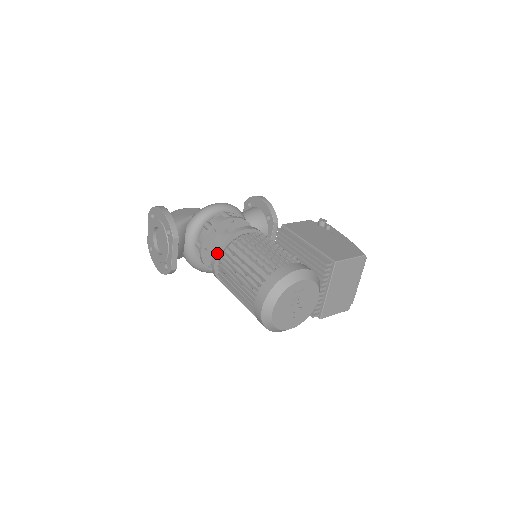
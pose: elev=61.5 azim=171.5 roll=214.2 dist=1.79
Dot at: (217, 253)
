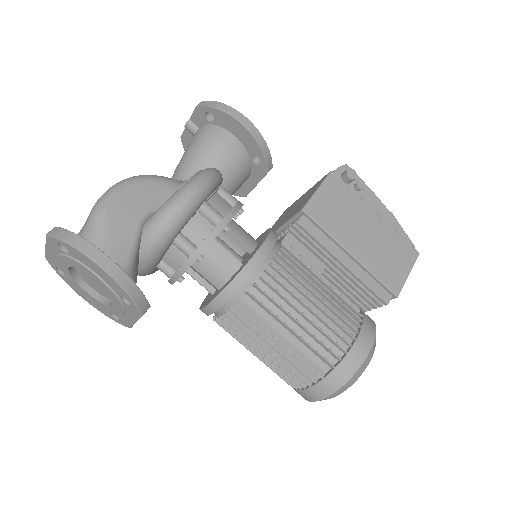
Dot at: (219, 307)
